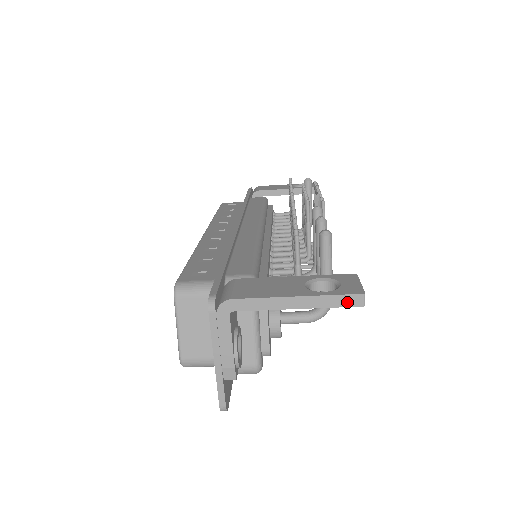
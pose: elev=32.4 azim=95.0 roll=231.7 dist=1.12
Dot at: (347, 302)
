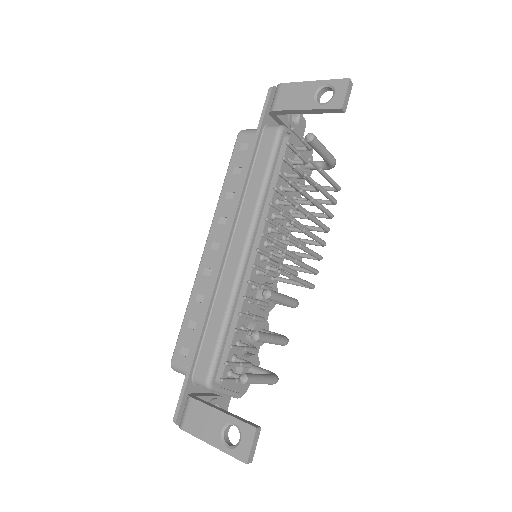
Dot at: (240, 459)
